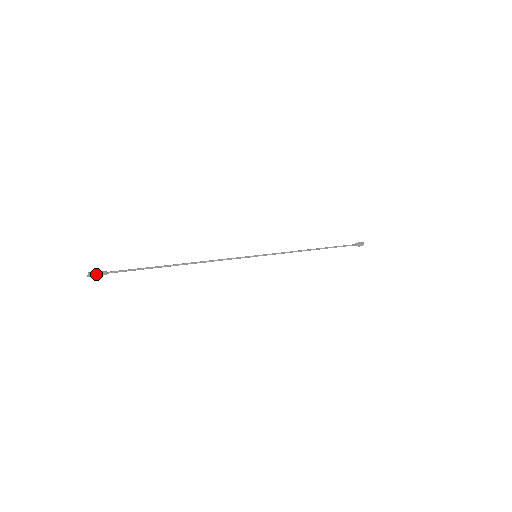
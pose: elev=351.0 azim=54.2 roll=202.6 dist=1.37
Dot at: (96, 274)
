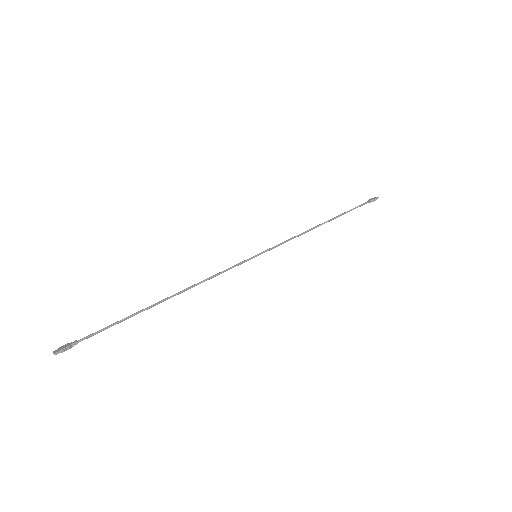
Dot at: (64, 350)
